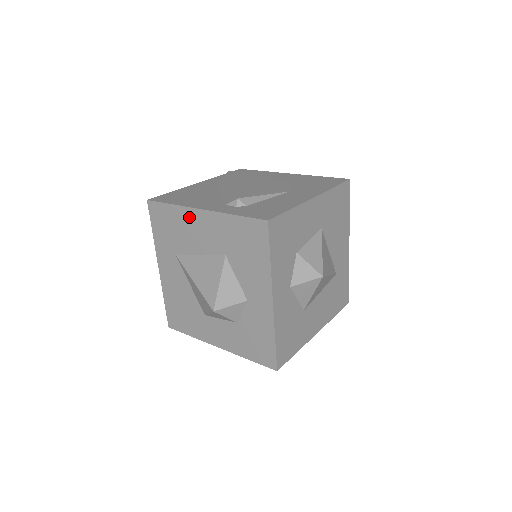
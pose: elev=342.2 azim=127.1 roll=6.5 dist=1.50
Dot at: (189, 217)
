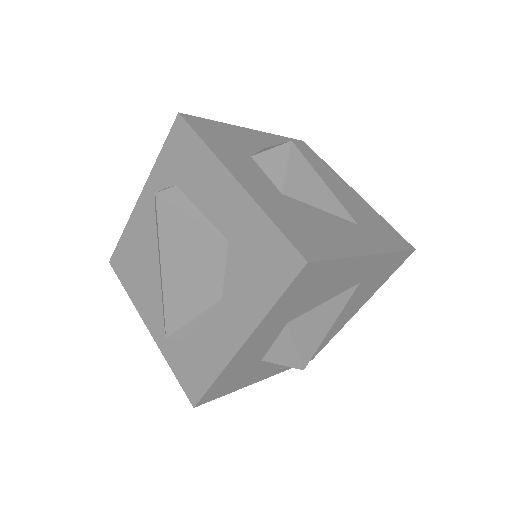
Dot at: occluded
